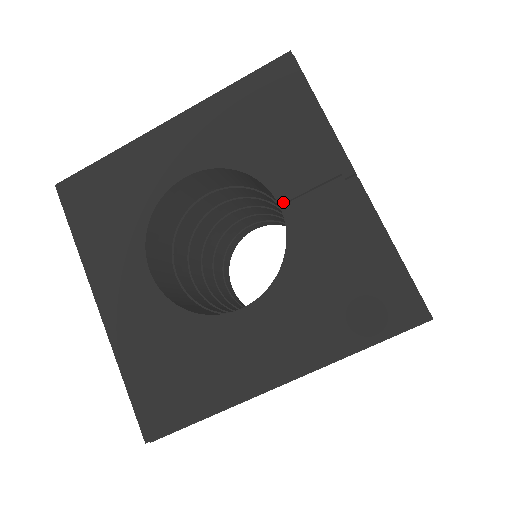
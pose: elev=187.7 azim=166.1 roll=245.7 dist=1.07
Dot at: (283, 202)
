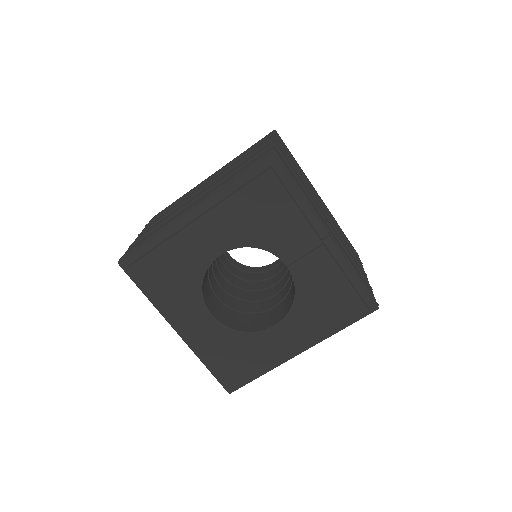
Dot at: (289, 264)
